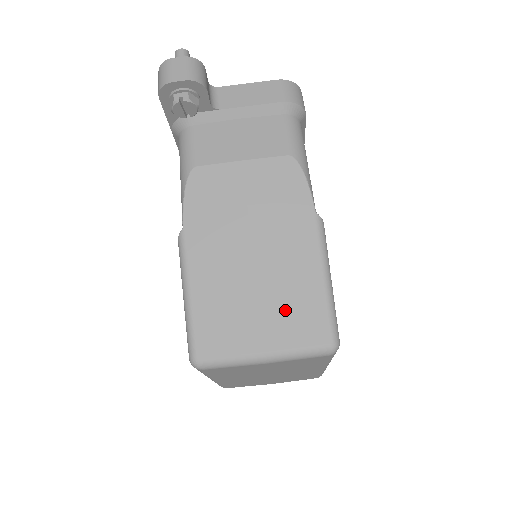
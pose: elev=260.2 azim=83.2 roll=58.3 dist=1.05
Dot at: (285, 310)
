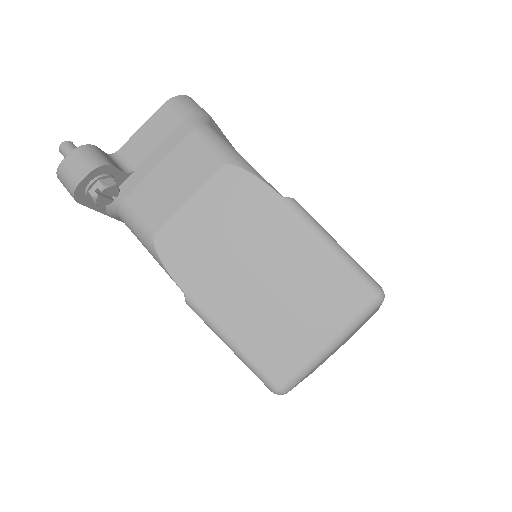
Dot at: (318, 297)
